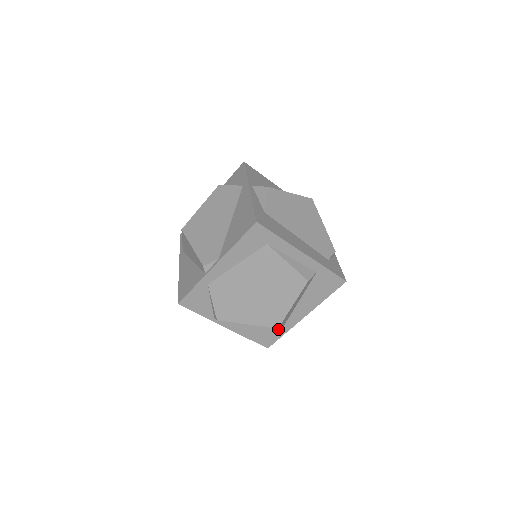
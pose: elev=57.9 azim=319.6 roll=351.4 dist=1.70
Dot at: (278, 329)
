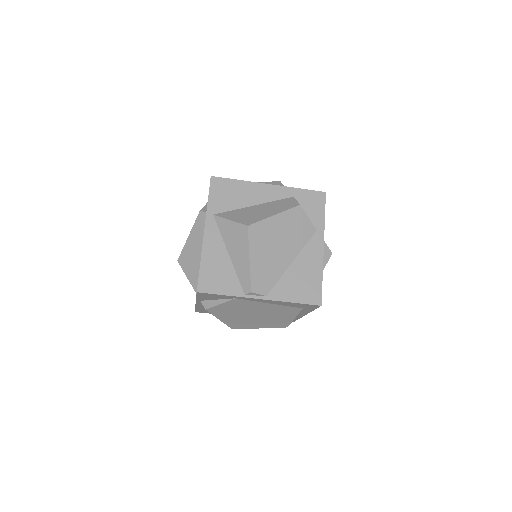
Dot at: occluded
